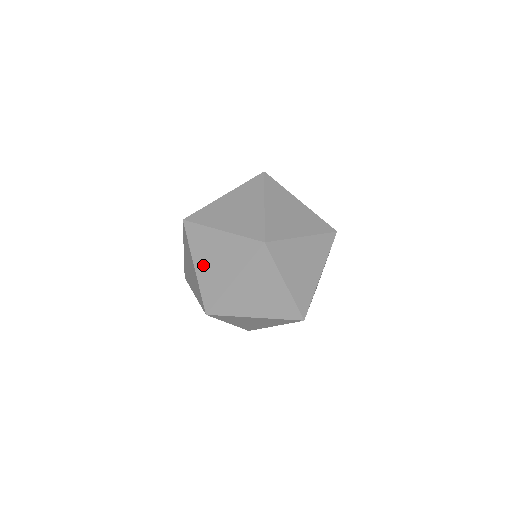
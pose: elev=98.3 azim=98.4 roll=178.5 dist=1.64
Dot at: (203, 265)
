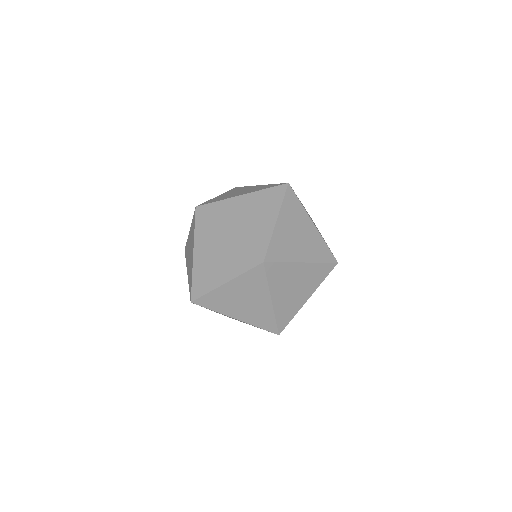
Dot at: (202, 257)
